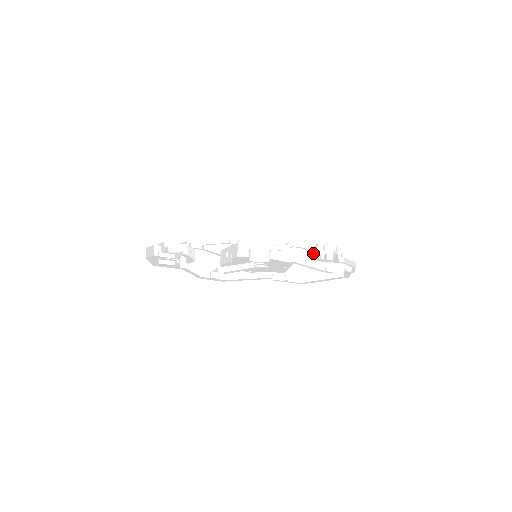
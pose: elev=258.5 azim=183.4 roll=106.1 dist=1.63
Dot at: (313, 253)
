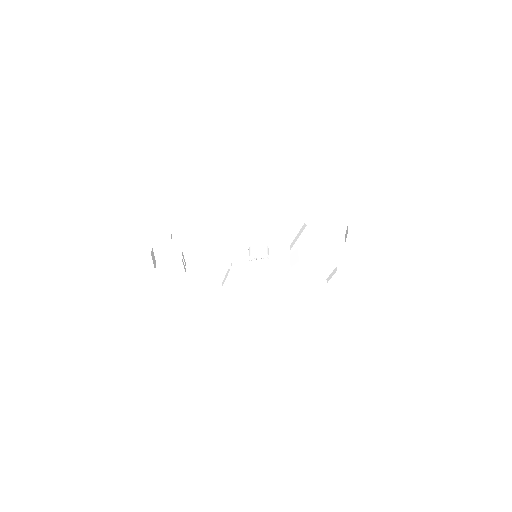
Dot at: (318, 252)
